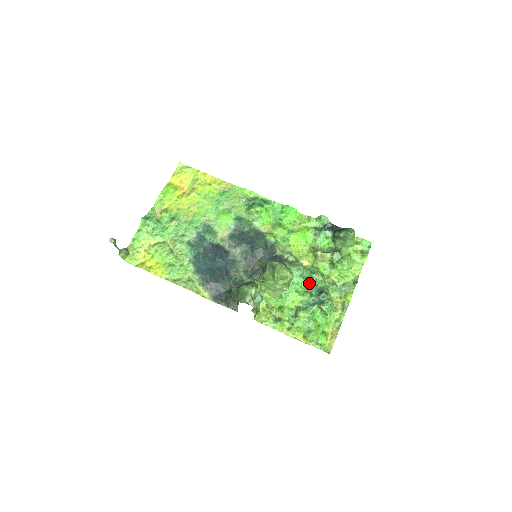
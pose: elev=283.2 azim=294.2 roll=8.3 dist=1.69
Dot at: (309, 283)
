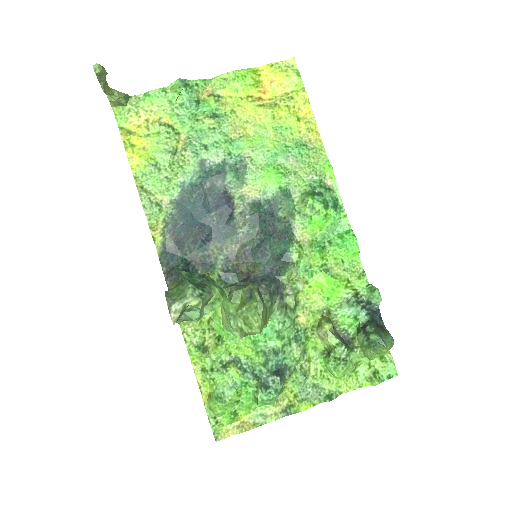
Dot at: (279, 347)
